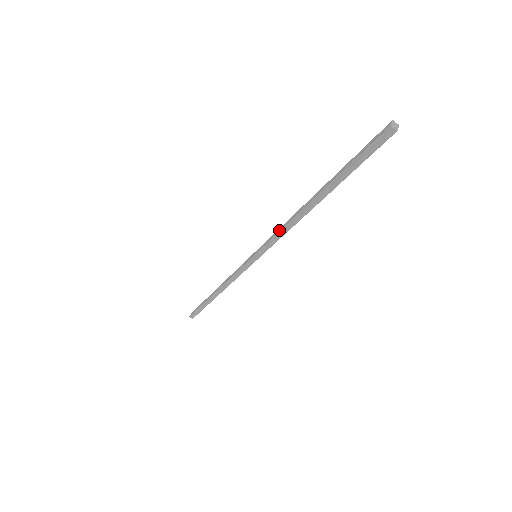
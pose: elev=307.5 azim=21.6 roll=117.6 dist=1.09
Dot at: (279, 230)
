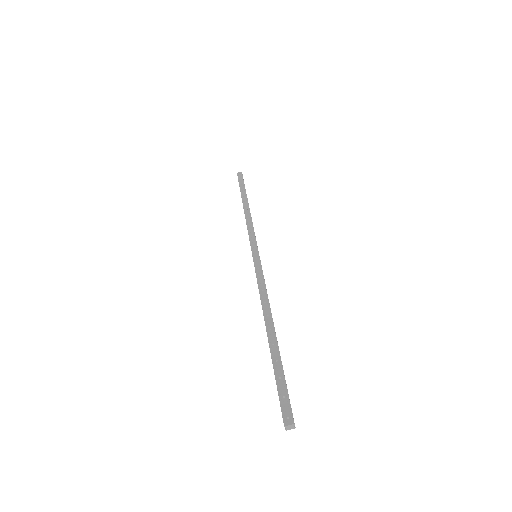
Dot at: (261, 287)
